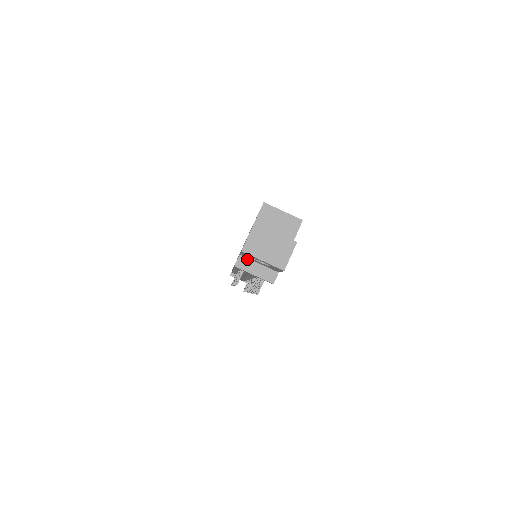
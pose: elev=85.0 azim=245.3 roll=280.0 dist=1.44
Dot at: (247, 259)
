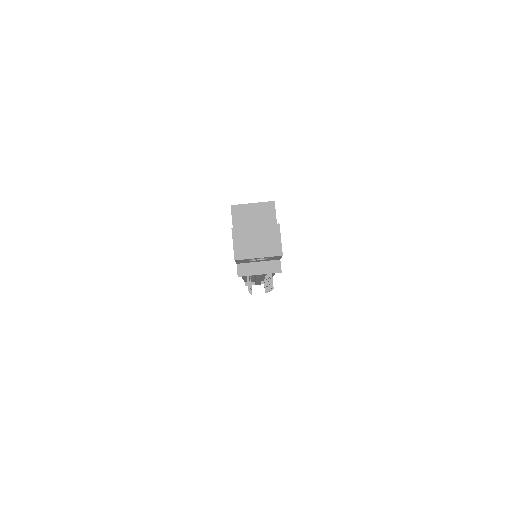
Dot at: (245, 264)
